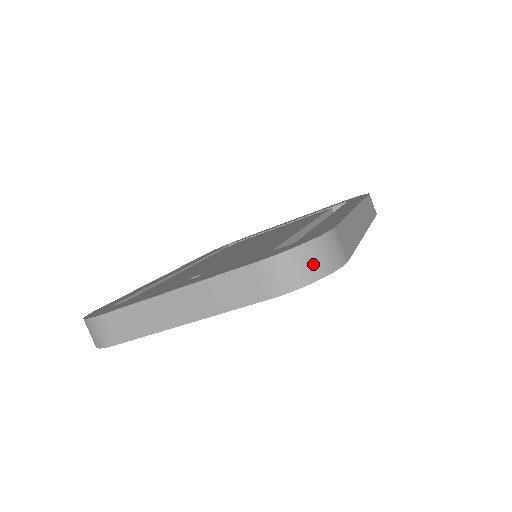
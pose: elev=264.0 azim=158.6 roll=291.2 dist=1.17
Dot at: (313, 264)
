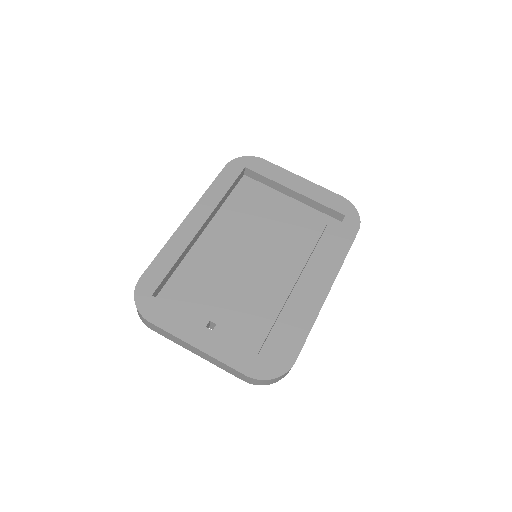
Dot at: (272, 382)
